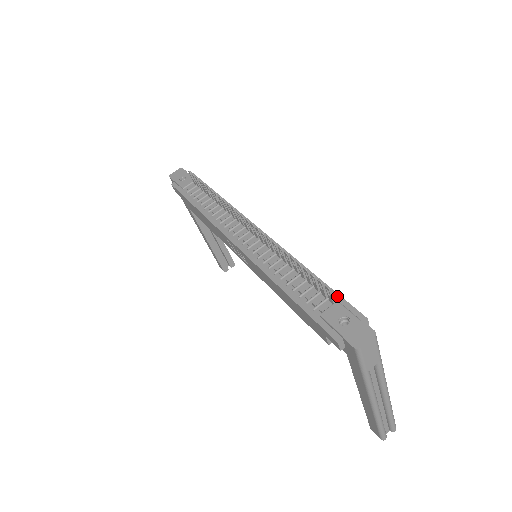
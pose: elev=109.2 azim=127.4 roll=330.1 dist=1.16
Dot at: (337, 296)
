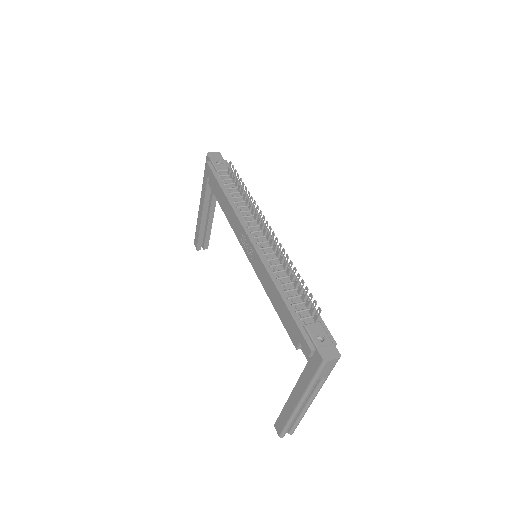
Dot at: (320, 318)
